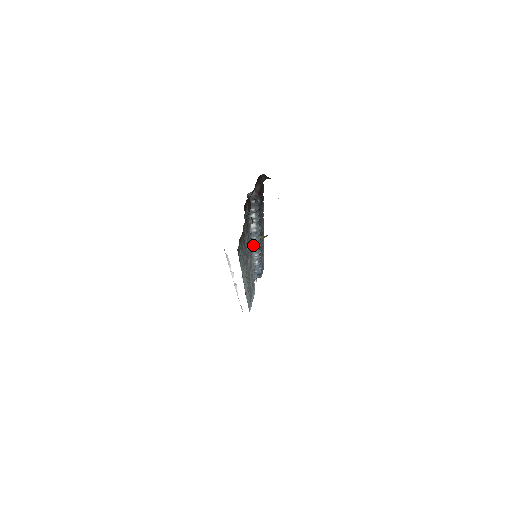
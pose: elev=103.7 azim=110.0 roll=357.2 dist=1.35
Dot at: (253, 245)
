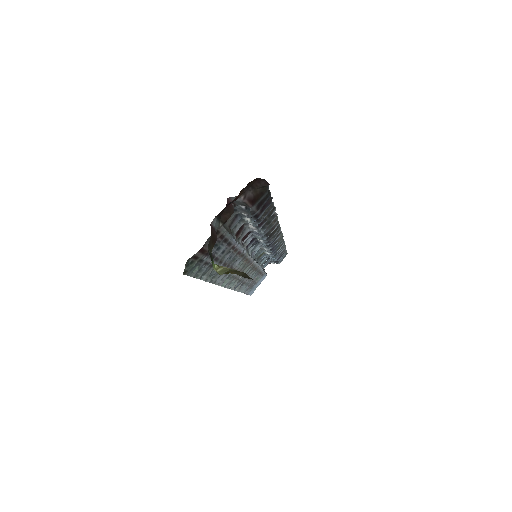
Dot at: (259, 240)
